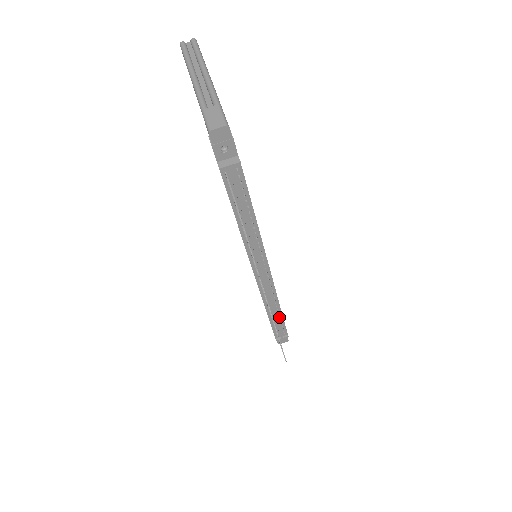
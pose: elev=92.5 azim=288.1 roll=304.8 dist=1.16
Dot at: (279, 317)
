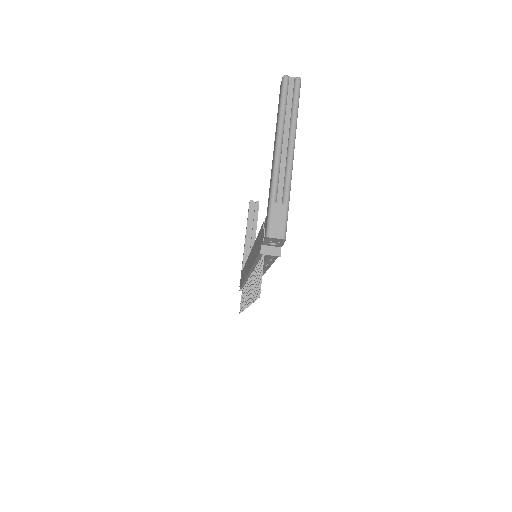
Dot at: occluded
